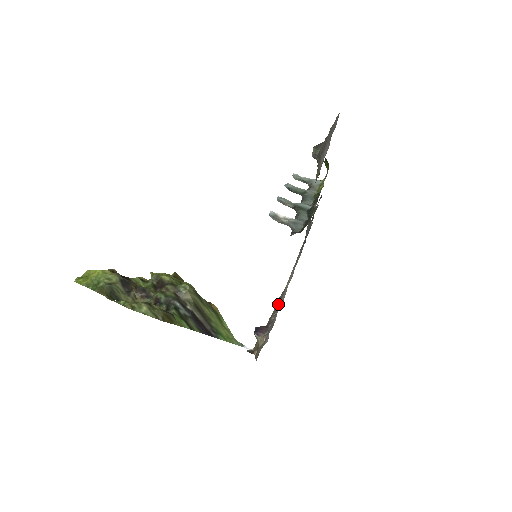
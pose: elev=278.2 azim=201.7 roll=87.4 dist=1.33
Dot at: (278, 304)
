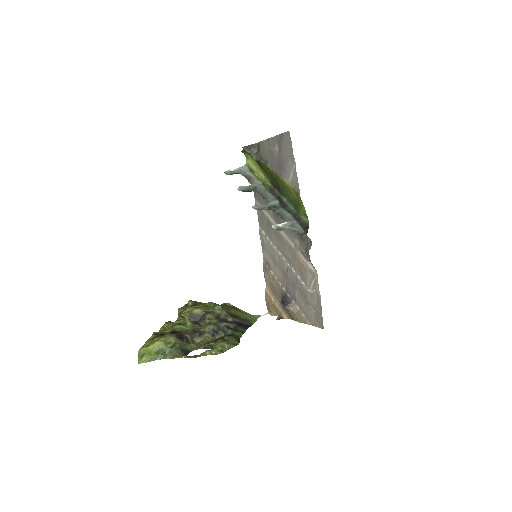
Dot at: (272, 275)
